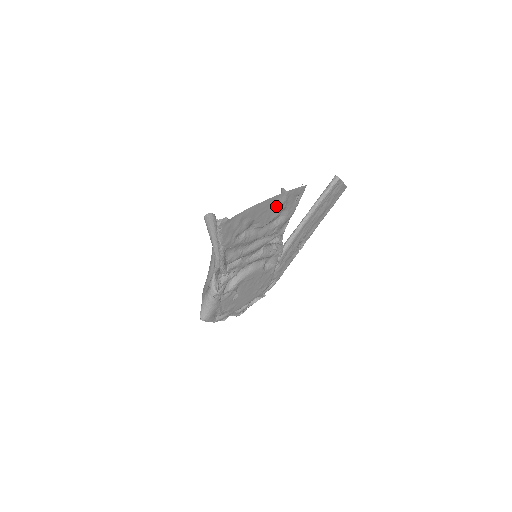
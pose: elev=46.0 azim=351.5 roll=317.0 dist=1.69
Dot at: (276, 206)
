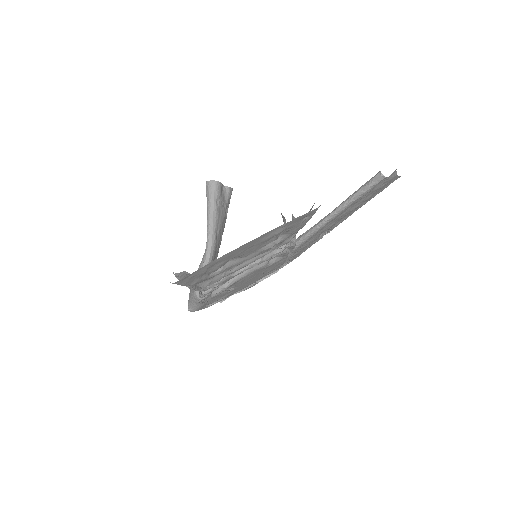
Dot at: (267, 238)
